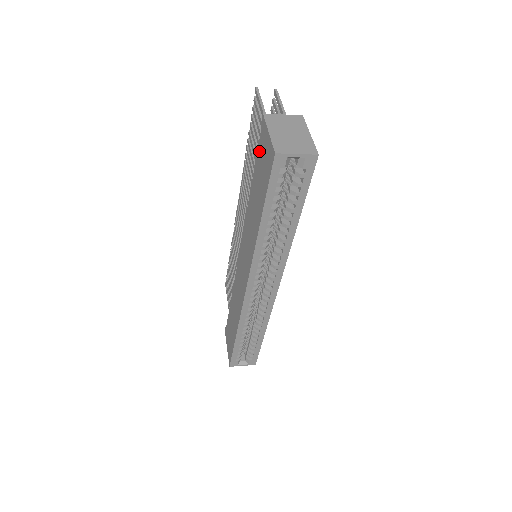
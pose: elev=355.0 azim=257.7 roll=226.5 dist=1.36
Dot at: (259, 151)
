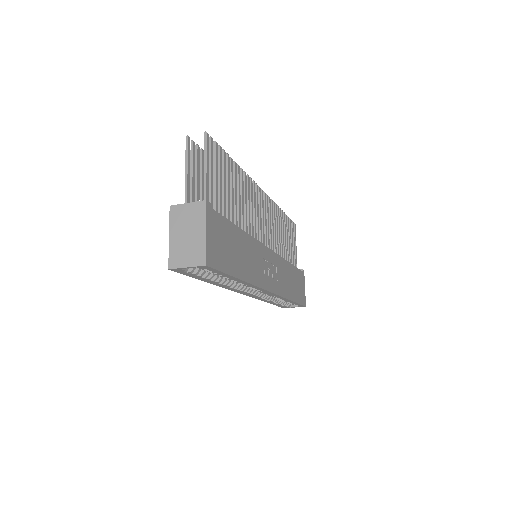
Dot at: occluded
